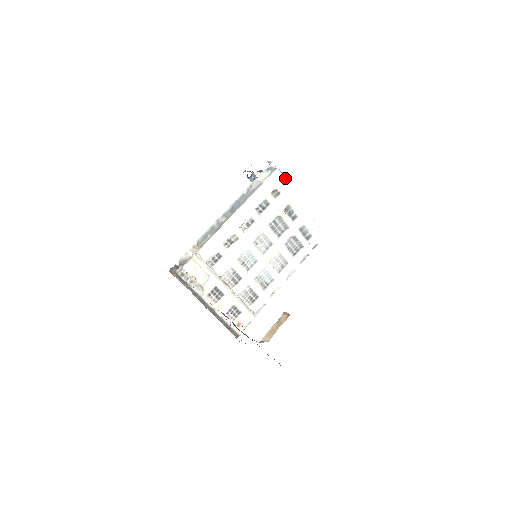
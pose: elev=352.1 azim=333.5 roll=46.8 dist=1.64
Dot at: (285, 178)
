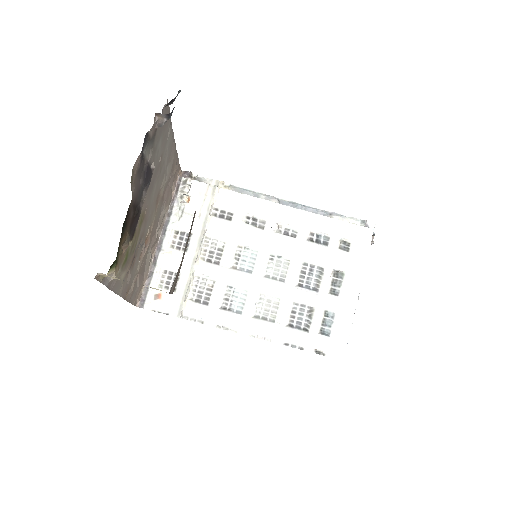
Dot at: occluded
